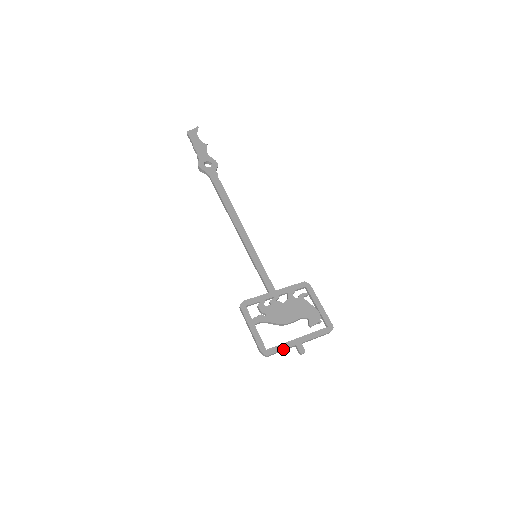
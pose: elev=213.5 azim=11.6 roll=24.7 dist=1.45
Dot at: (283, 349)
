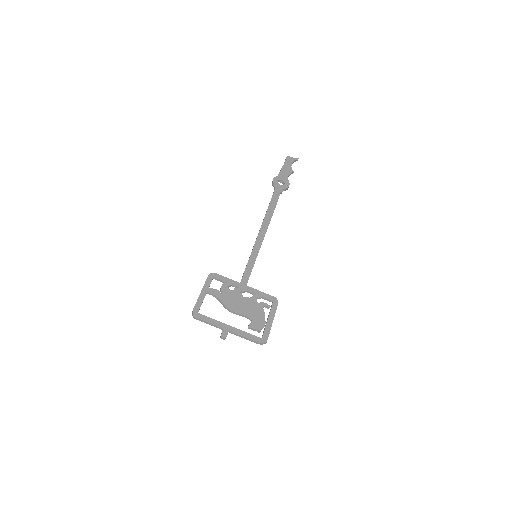
Dot at: (211, 322)
